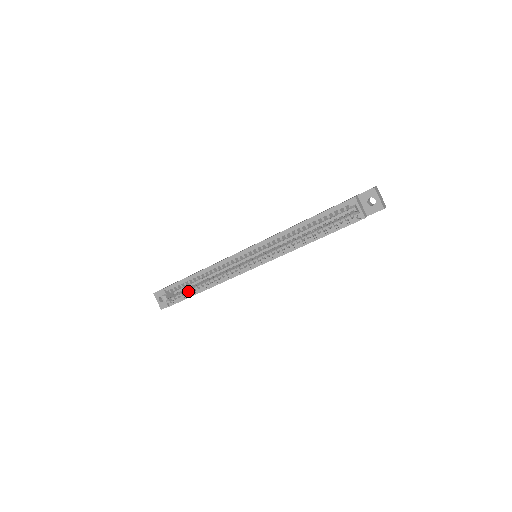
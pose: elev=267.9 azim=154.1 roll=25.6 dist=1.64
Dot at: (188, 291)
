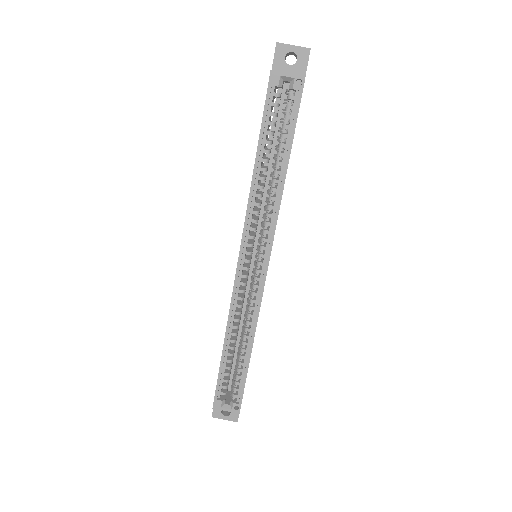
Dot at: (238, 371)
